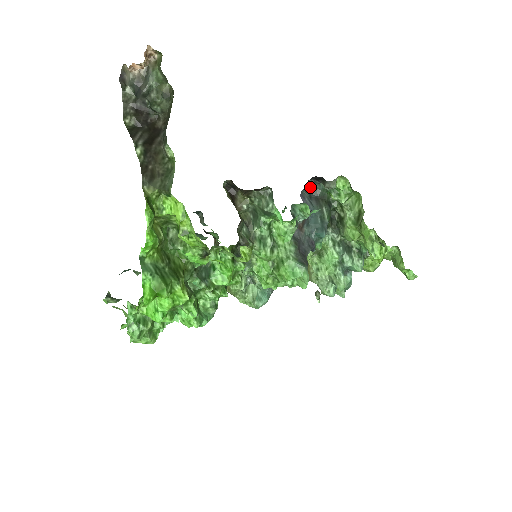
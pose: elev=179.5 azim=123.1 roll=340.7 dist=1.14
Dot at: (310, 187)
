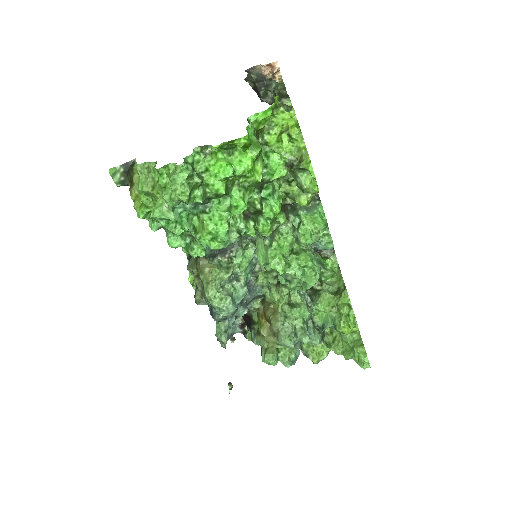
Dot at: occluded
